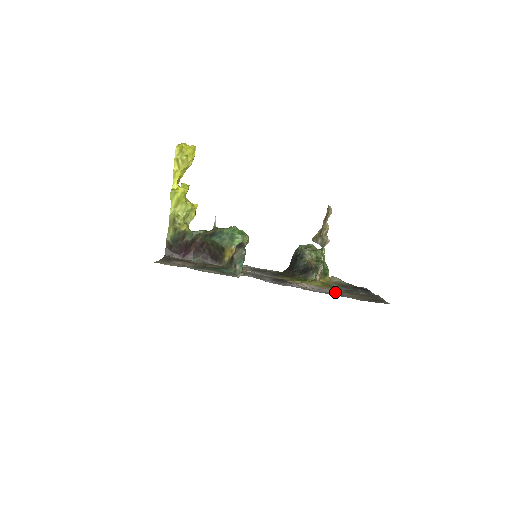
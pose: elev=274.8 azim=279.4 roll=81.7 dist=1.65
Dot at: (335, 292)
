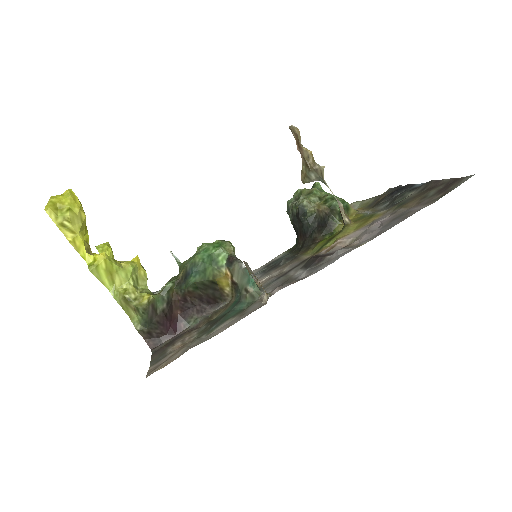
Dot at: (387, 219)
